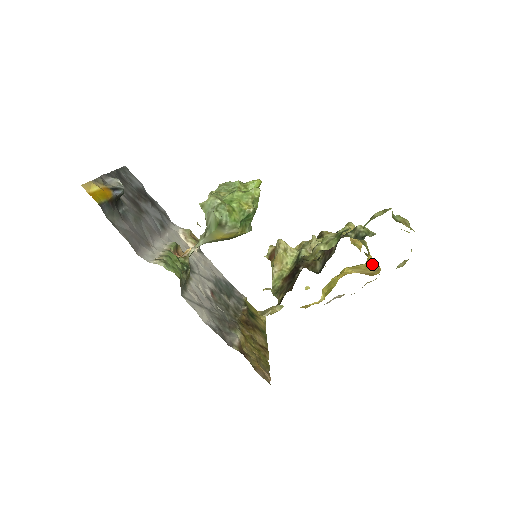
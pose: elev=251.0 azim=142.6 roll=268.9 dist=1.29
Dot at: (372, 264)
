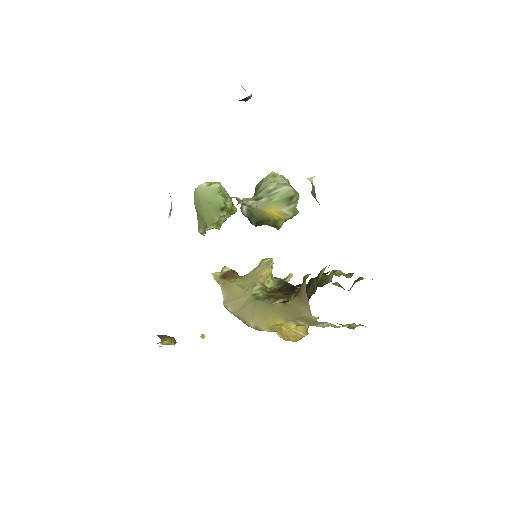
Dot at: (308, 326)
